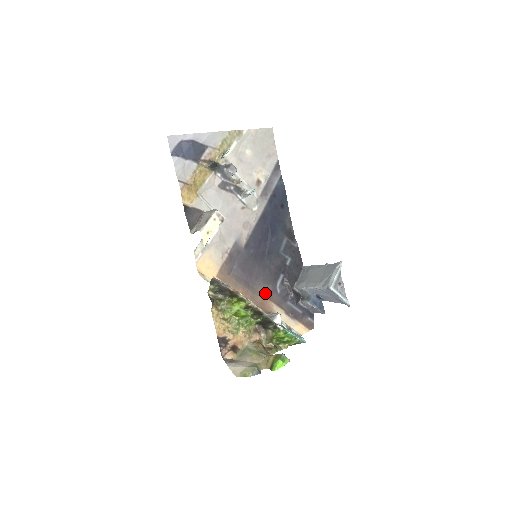
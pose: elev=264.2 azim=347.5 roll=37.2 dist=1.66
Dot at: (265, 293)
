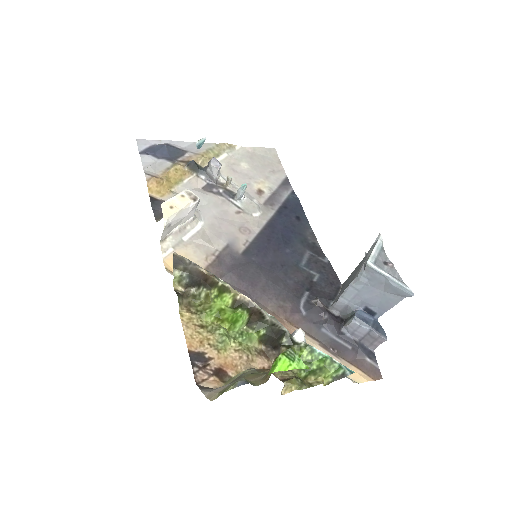
Dot at: (280, 313)
